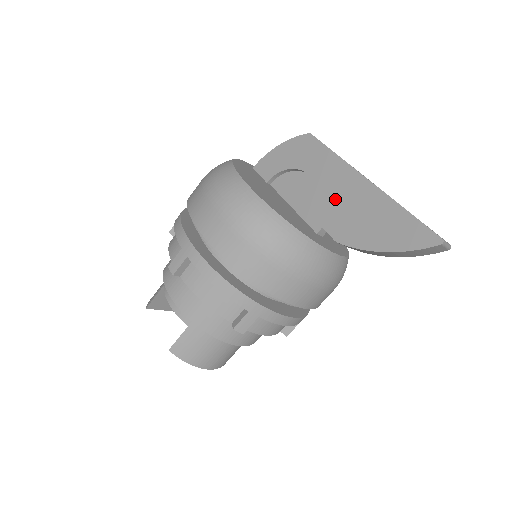
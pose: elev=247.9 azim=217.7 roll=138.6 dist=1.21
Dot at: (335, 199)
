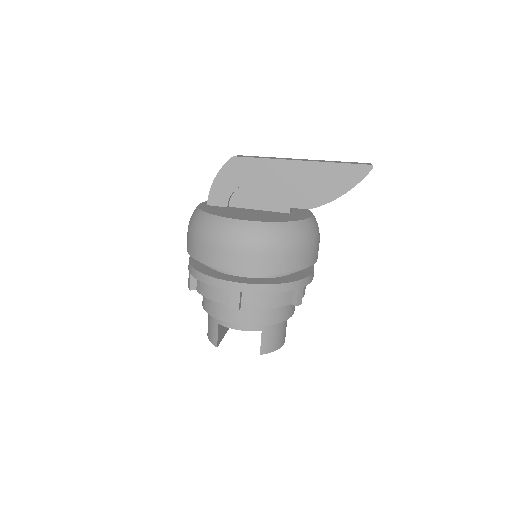
Dot at: (287, 186)
